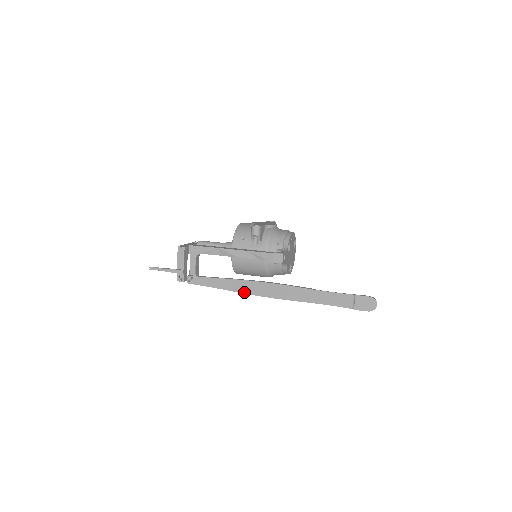
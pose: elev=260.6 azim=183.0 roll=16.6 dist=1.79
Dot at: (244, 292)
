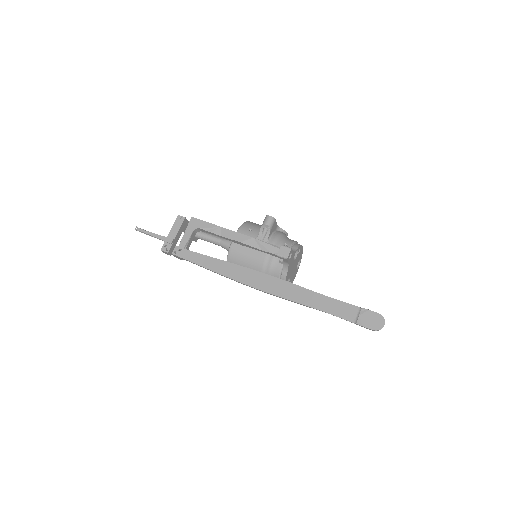
Dot at: (233, 278)
